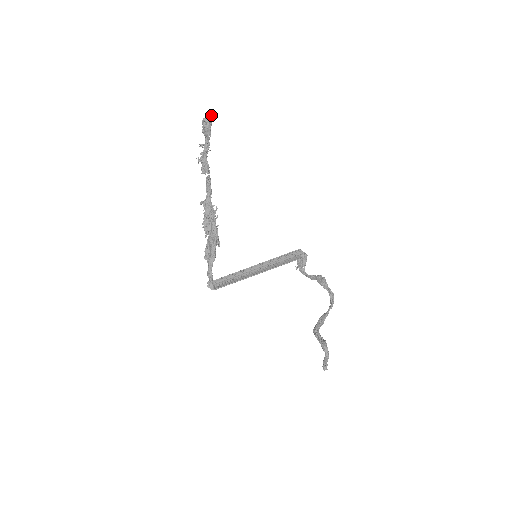
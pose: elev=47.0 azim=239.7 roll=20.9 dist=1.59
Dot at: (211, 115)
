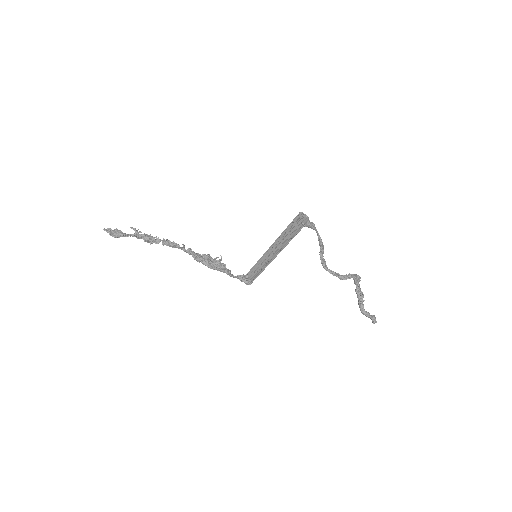
Dot at: (107, 228)
